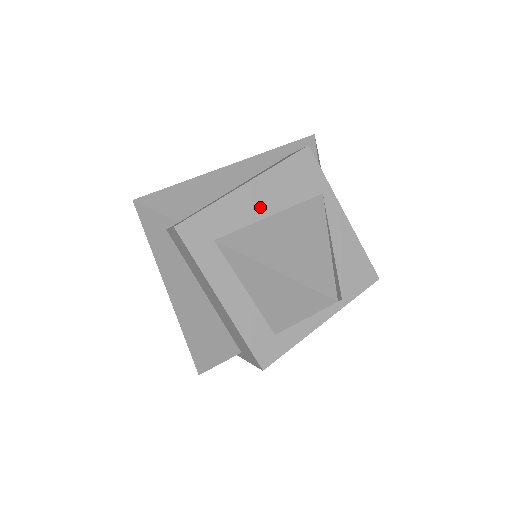
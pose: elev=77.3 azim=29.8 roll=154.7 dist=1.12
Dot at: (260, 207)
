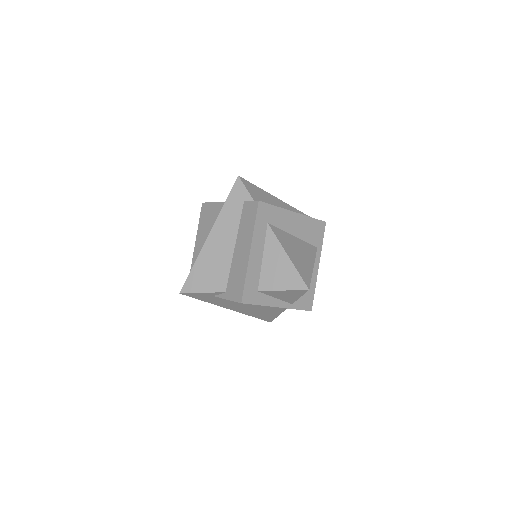
Dot at: (293, 228)
